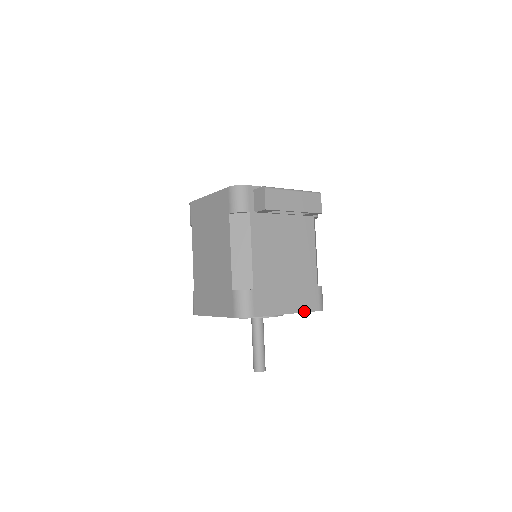
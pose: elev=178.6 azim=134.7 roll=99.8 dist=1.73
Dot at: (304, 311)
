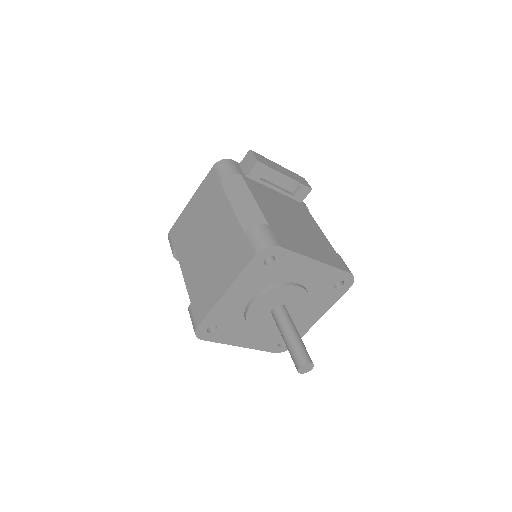
Dot at: (334, 266)
